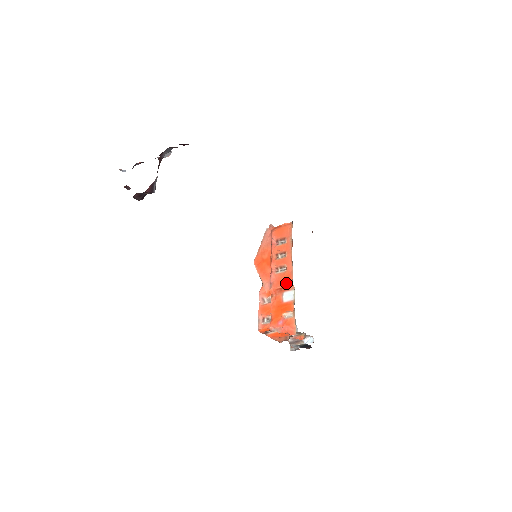
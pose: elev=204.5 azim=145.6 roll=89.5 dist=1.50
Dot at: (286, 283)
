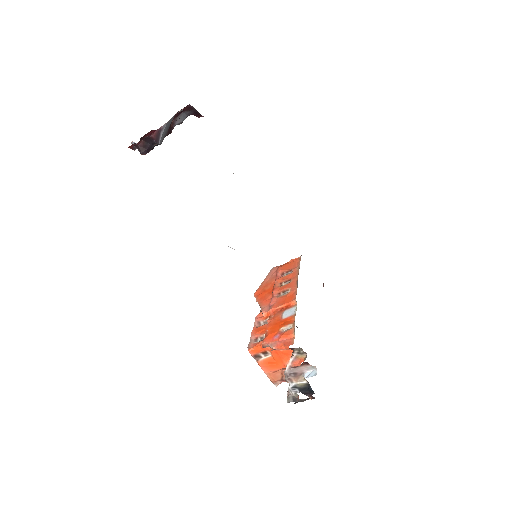
Dot at: (288, 301)
